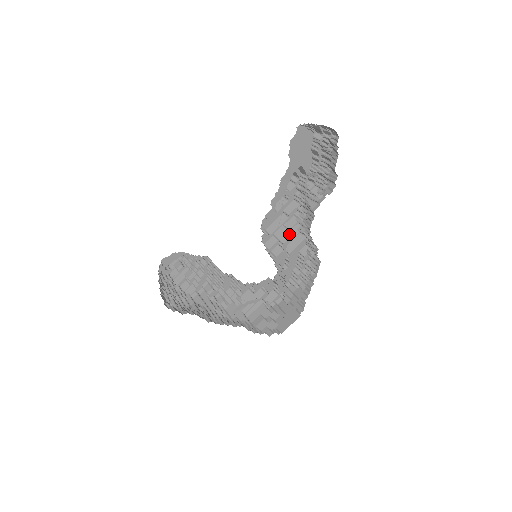
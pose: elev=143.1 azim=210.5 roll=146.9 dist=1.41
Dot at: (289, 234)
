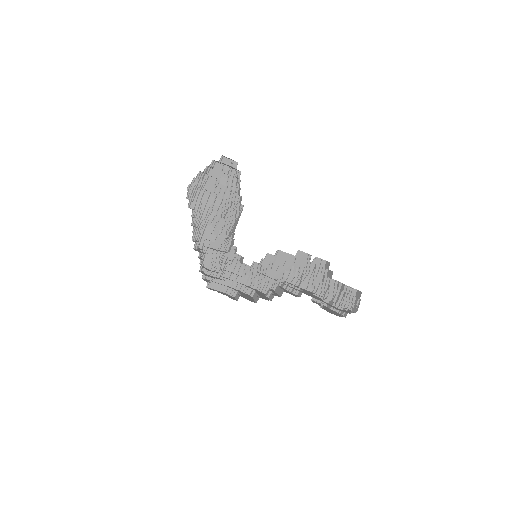
Dot at: (280, 267)
